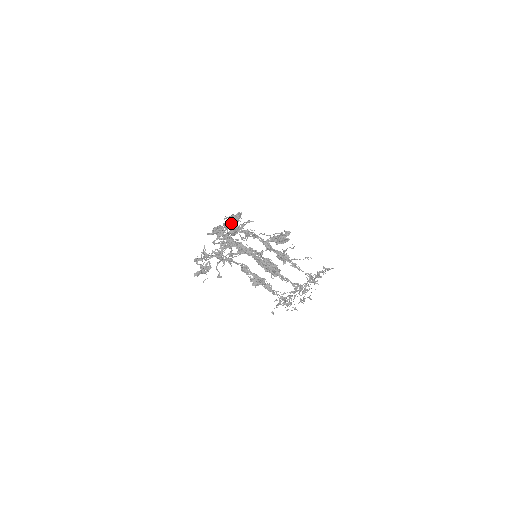
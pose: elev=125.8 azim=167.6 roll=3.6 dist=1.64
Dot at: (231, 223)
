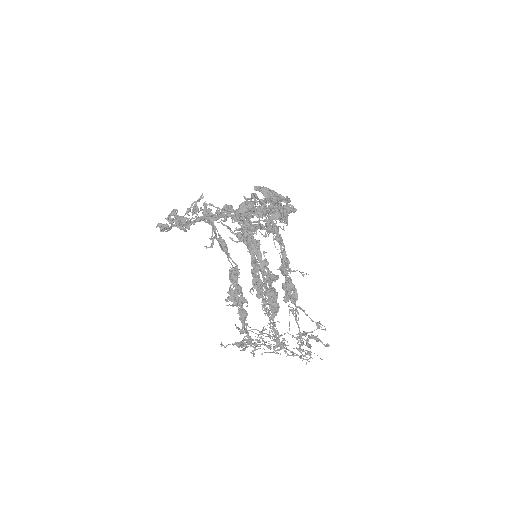
Dot at: occluded
